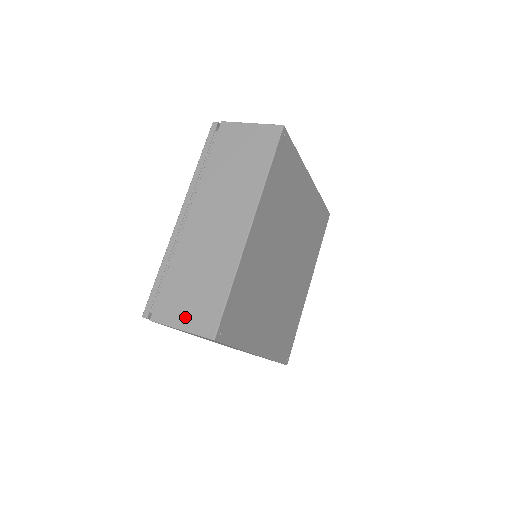
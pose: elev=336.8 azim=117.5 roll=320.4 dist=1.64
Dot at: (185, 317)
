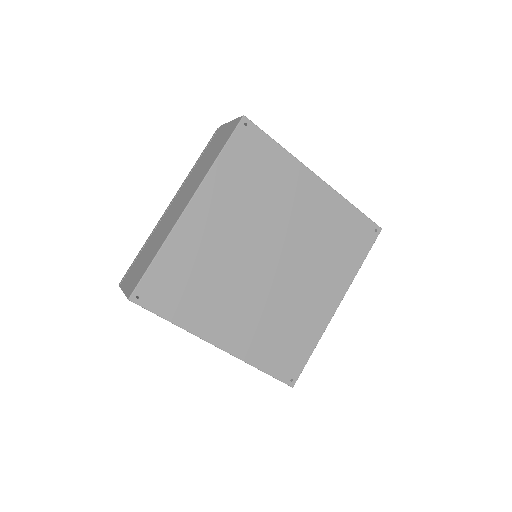
Dot at: (129, 282)
